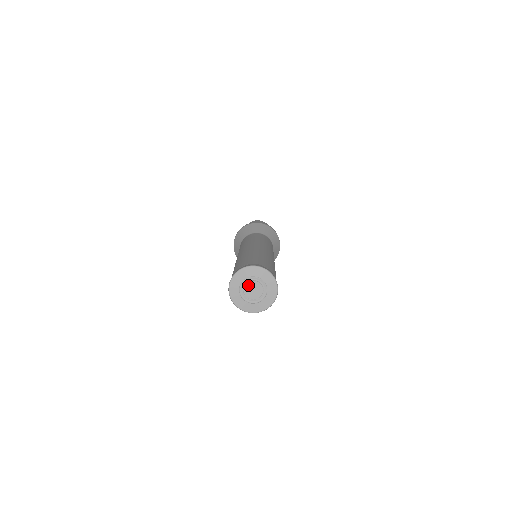
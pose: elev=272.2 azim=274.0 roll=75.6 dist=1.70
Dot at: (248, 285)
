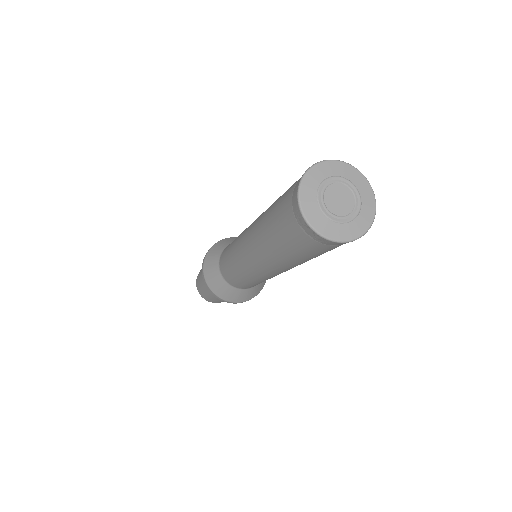
Dot at: (328, 200)
